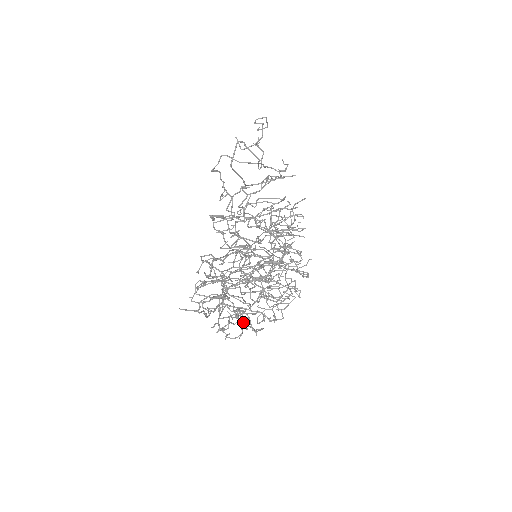
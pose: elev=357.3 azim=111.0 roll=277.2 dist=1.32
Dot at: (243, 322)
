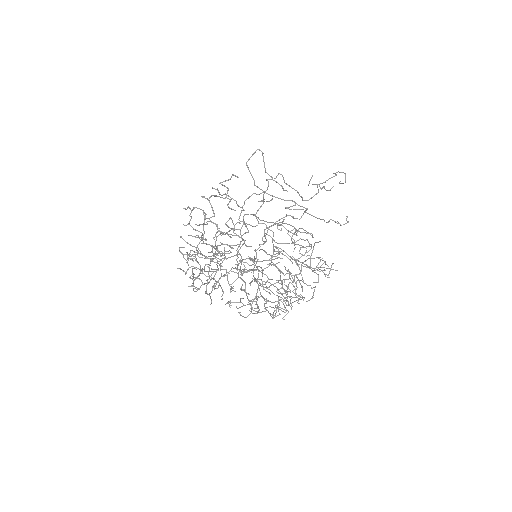
Dot at: occluded
